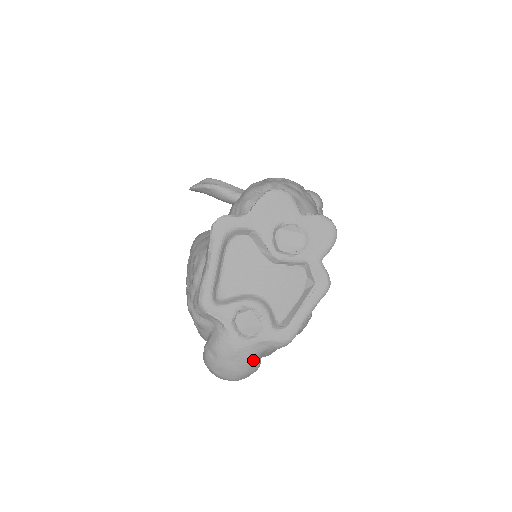
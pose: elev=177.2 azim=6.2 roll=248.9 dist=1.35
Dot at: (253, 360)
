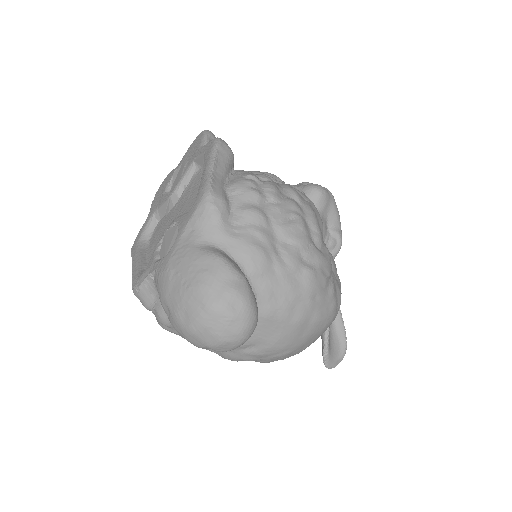
Dot at: (194, 255)
